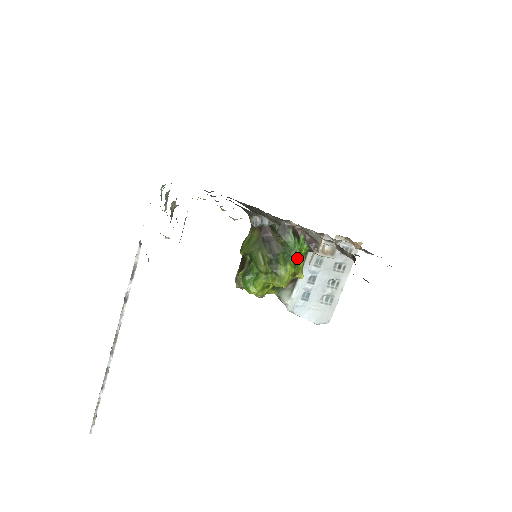
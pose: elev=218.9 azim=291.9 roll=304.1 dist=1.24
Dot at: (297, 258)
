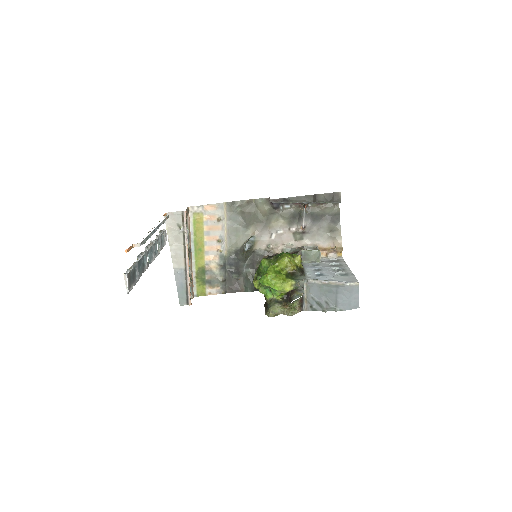
Dot at: occluded
